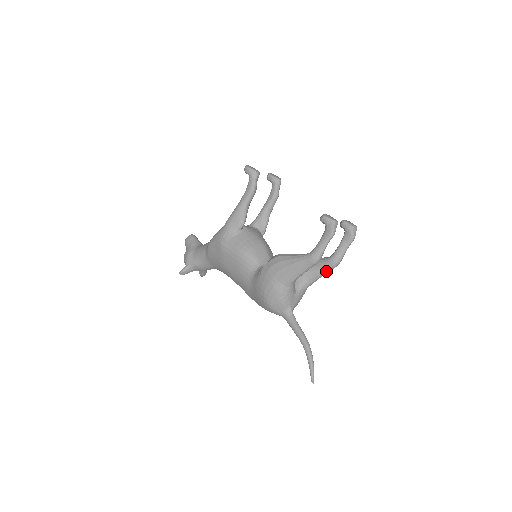
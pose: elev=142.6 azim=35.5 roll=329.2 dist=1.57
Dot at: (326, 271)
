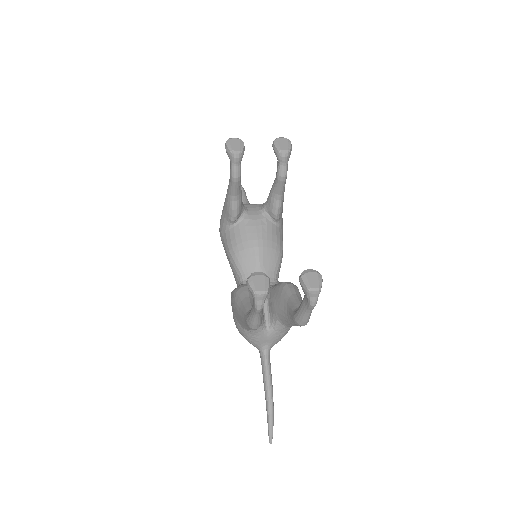
Dot at: (294, 325)
